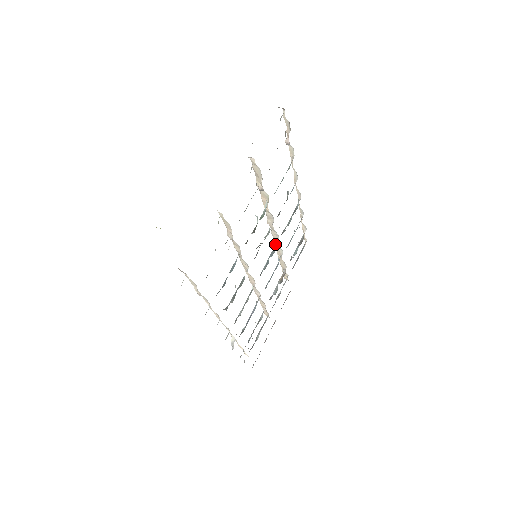
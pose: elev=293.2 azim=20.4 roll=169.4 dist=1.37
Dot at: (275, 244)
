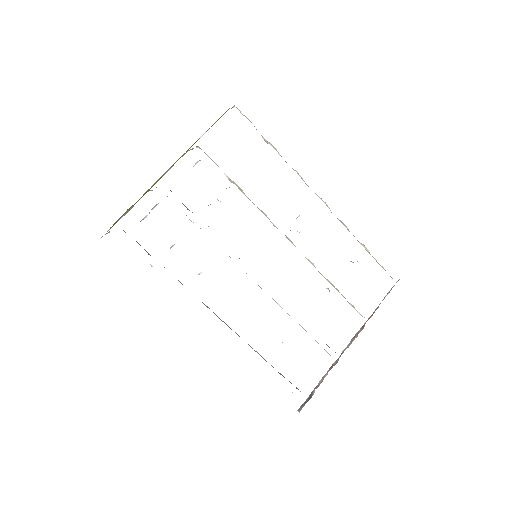
Dot at: occluded
